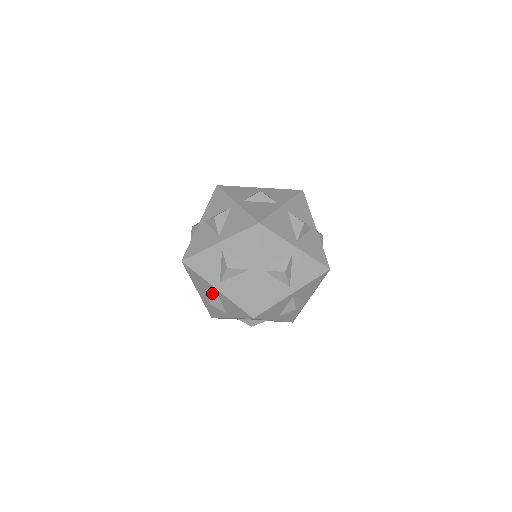
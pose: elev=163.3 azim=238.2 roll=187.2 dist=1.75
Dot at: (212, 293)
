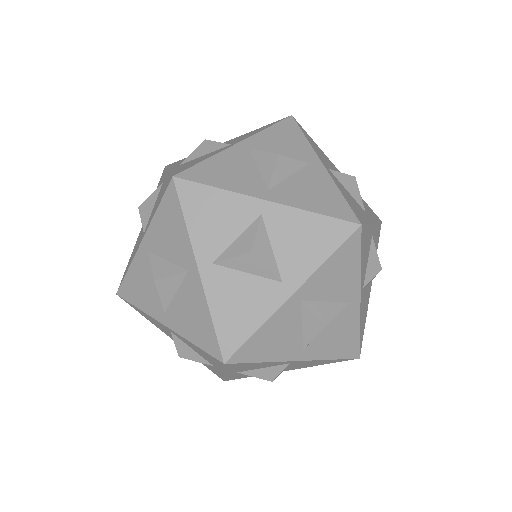
Dot at: (278, 367)
